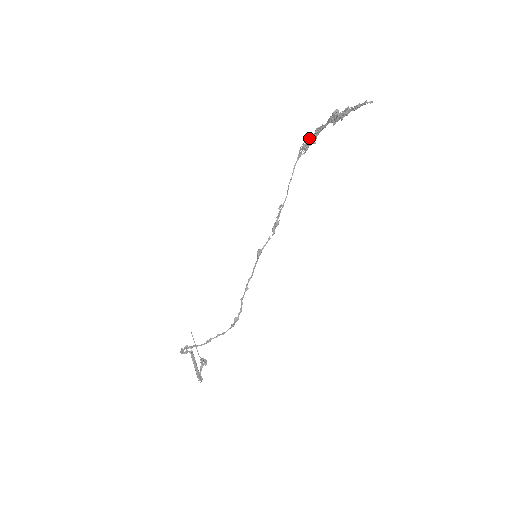
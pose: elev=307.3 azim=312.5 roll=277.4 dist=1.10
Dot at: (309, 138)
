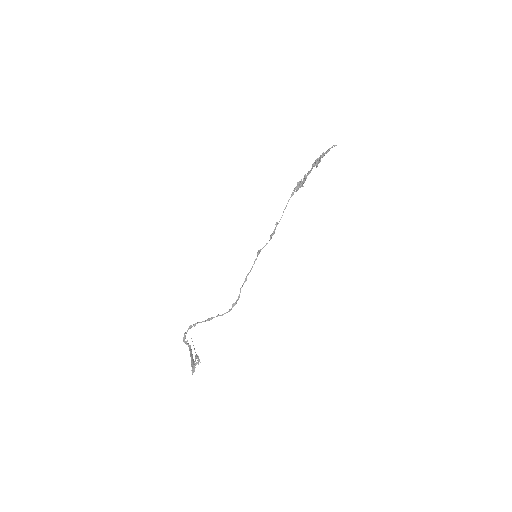
Dot at: (300, 181)
